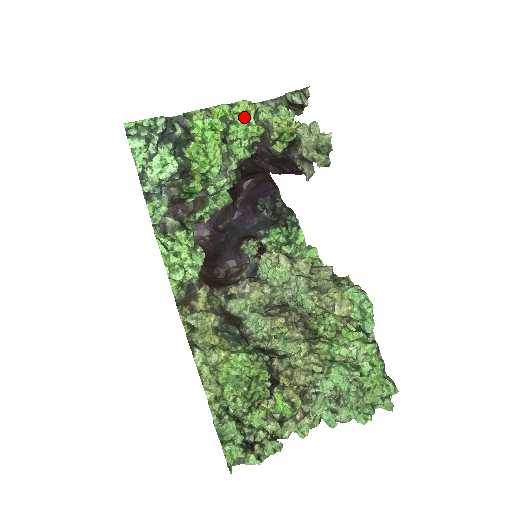
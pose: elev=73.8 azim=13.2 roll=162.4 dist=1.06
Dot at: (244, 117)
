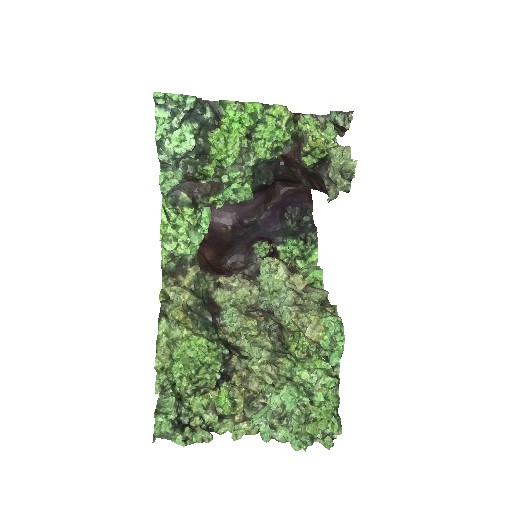
Dot at: (275, 120)
